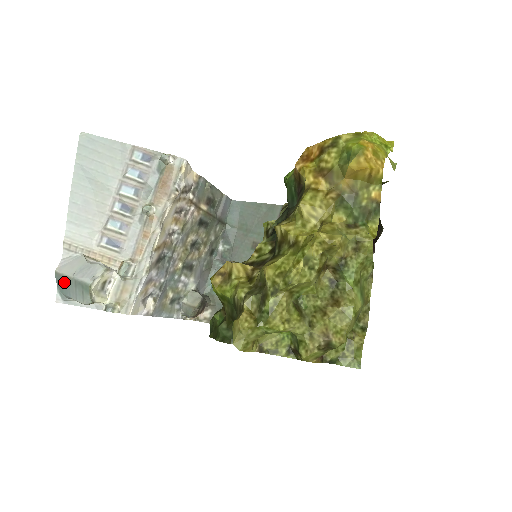
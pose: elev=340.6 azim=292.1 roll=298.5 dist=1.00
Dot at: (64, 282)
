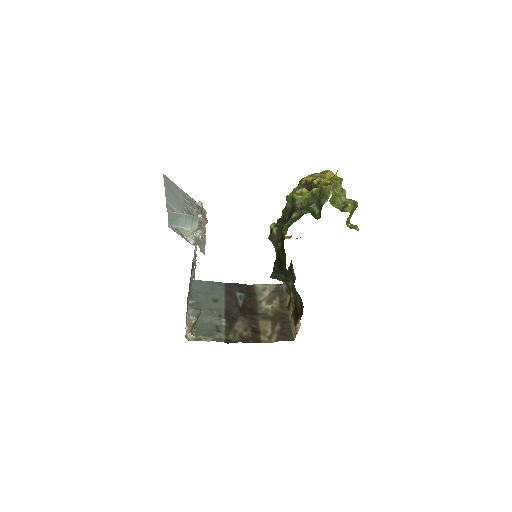
Dot at: (176, 217)
